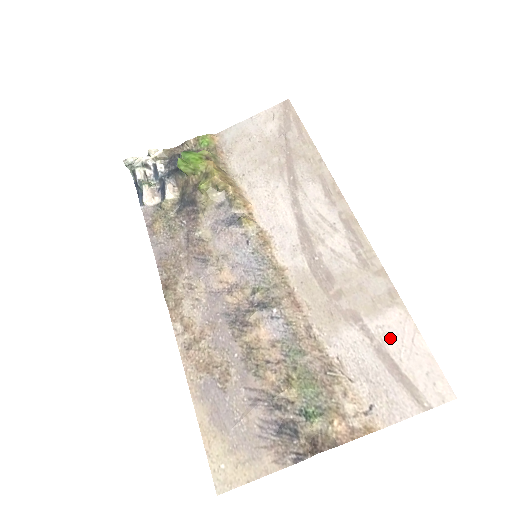
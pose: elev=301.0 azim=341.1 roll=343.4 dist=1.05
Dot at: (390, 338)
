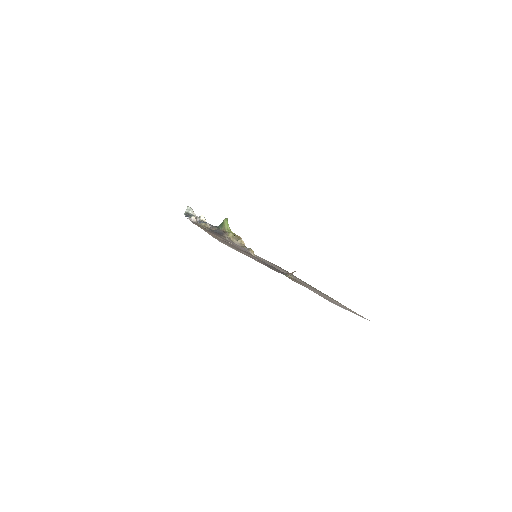
Dot at: (333, 300)
